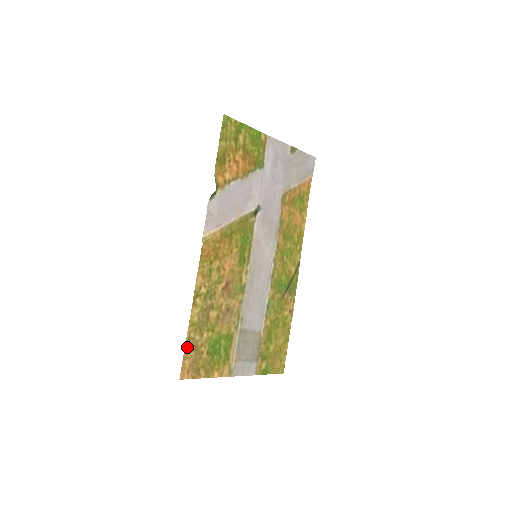
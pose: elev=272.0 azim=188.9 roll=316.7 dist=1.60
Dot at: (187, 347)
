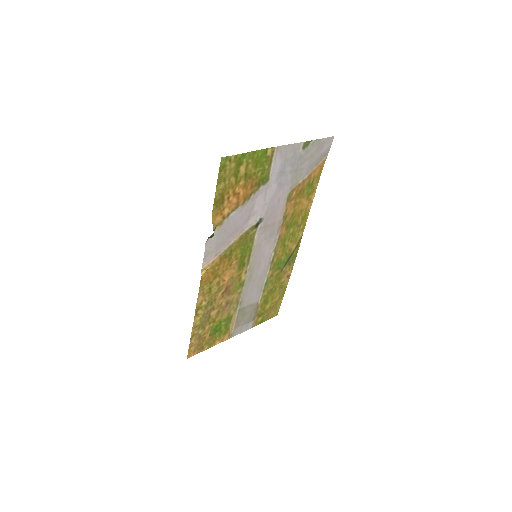
Dot at: (192, 340)
